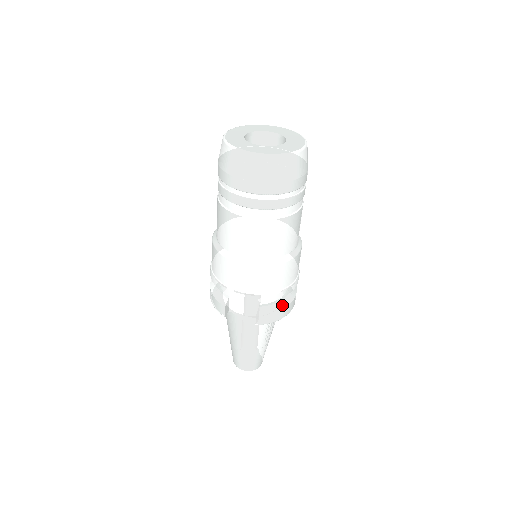
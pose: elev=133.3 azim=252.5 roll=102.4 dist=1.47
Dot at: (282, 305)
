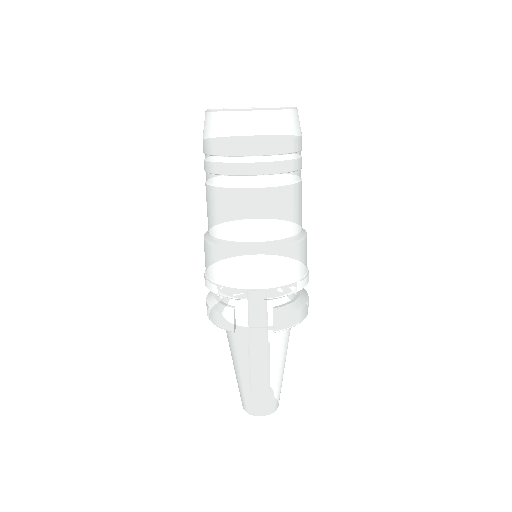
Dot at: (298, 304)
